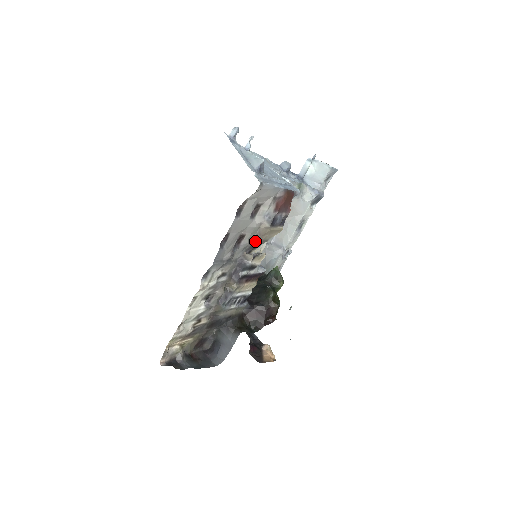
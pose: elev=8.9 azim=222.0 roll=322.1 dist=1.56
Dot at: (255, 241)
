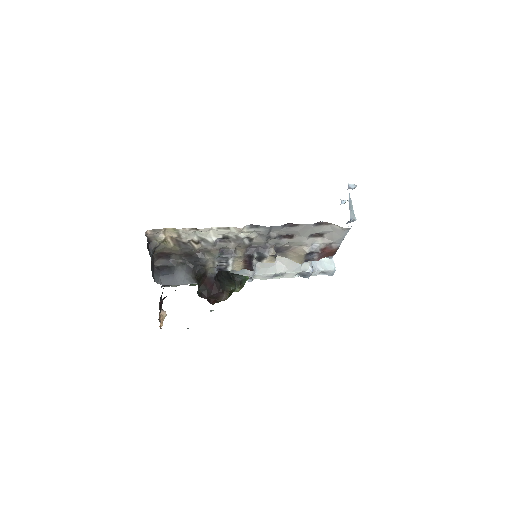
Dot at: (284, 248)
